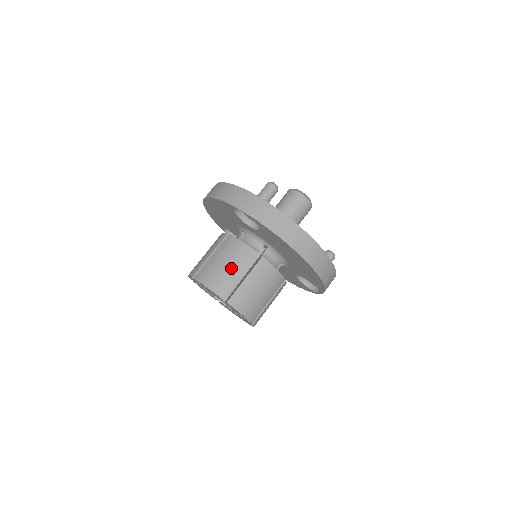
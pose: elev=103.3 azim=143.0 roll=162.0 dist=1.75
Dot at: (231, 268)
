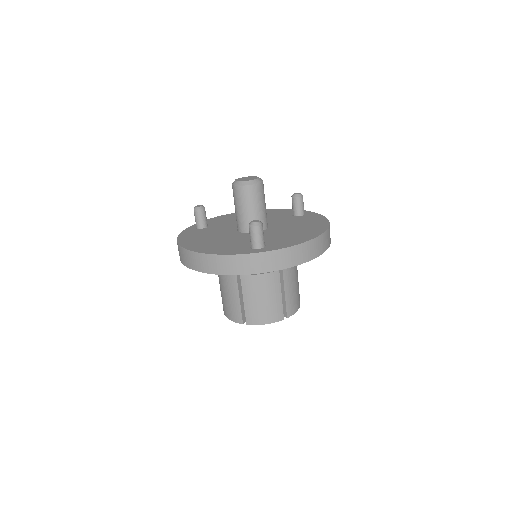
Dot at: (270, 298)
